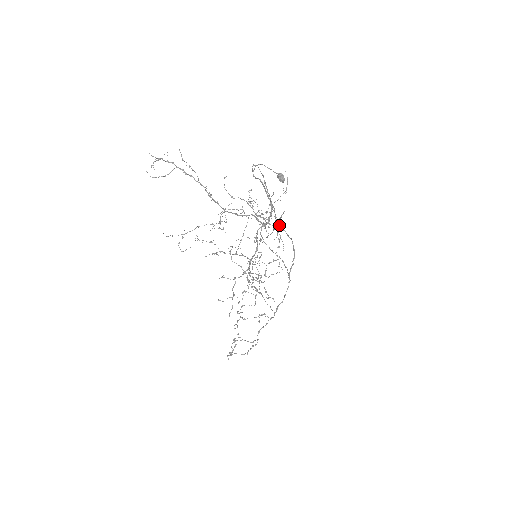
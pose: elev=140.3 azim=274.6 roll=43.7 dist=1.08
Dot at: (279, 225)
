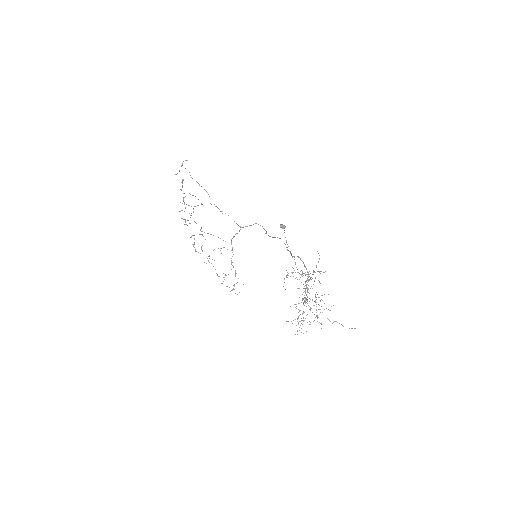
Dot at: occluded
